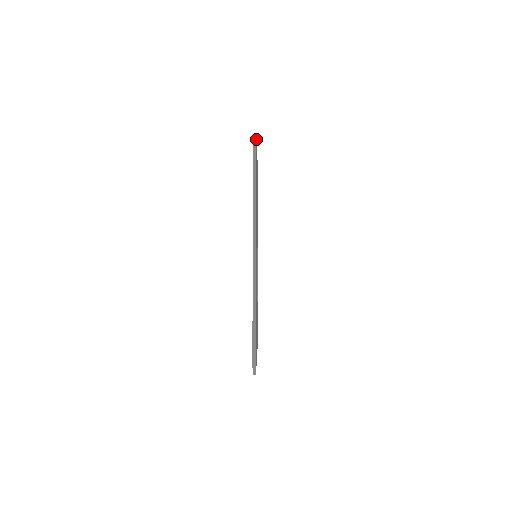
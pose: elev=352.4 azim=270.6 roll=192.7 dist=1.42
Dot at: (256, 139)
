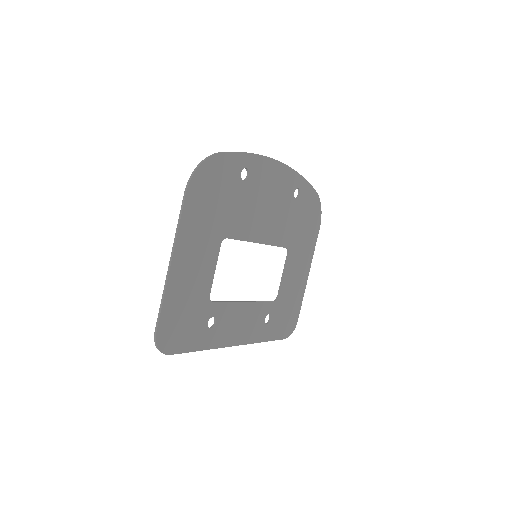
Dot at: (215, 153)
